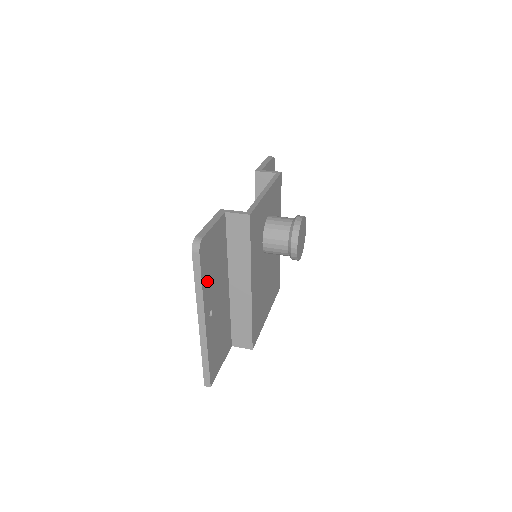
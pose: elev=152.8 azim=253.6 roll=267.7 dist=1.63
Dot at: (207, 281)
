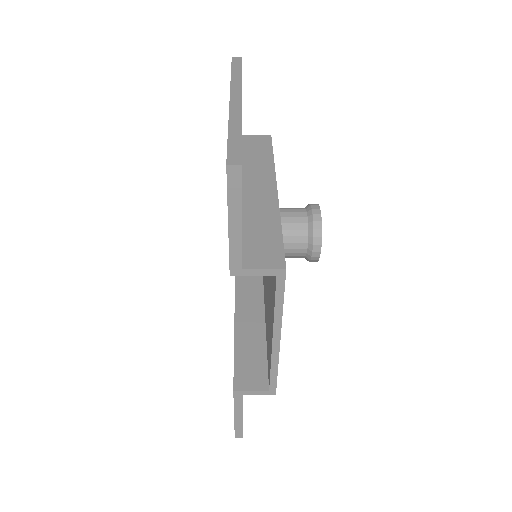
Dot at: occluded
